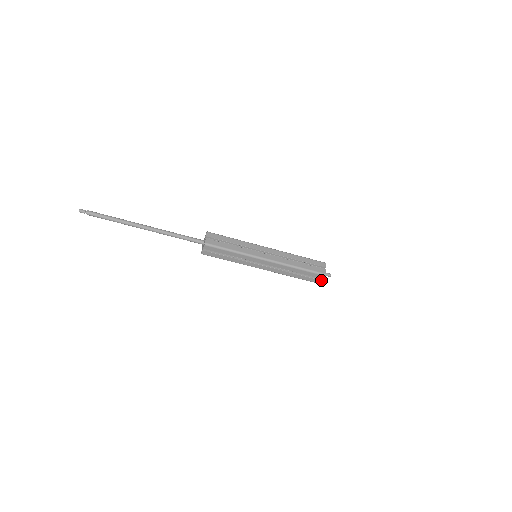
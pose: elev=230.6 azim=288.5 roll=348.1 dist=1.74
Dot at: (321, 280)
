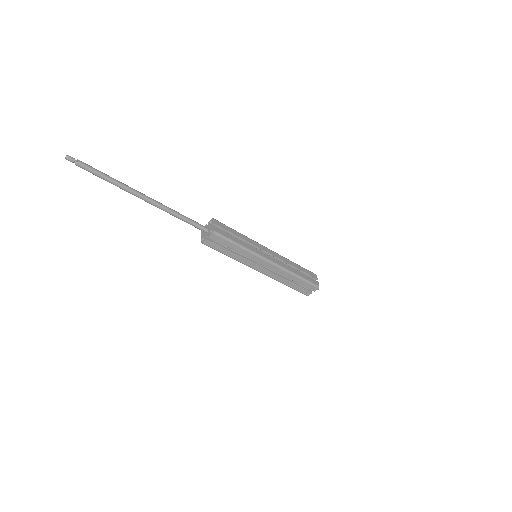
Dot at: occluded
